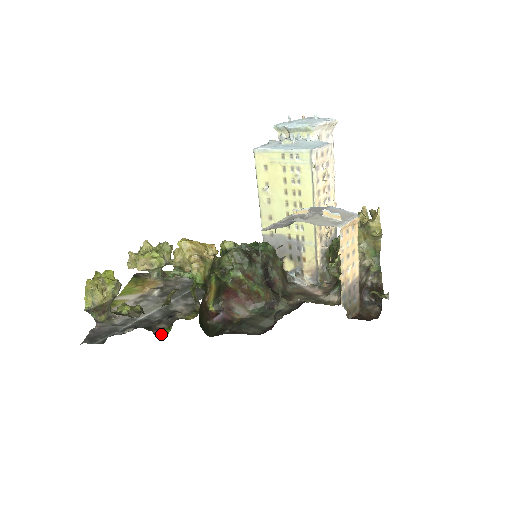
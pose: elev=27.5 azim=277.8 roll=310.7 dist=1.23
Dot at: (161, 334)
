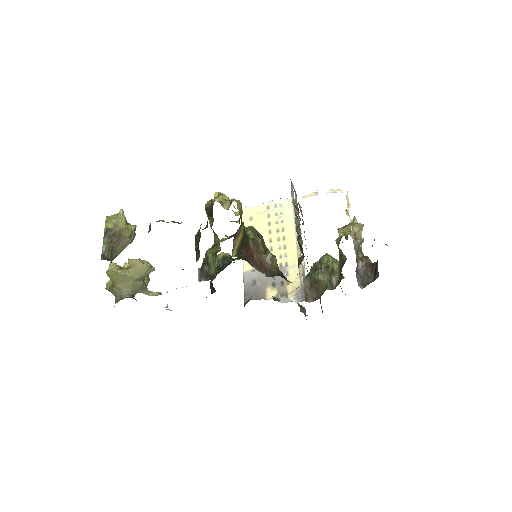
Dot at: occluded
